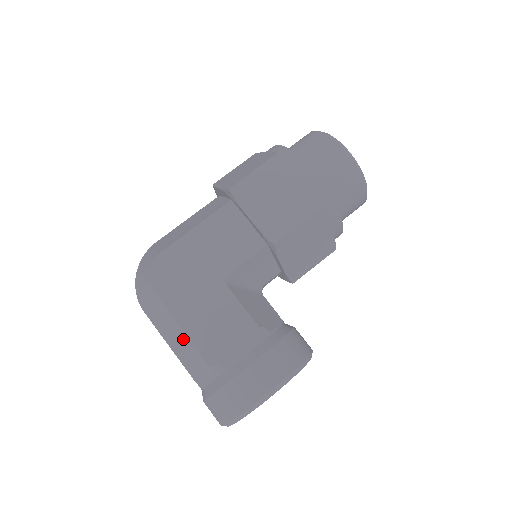
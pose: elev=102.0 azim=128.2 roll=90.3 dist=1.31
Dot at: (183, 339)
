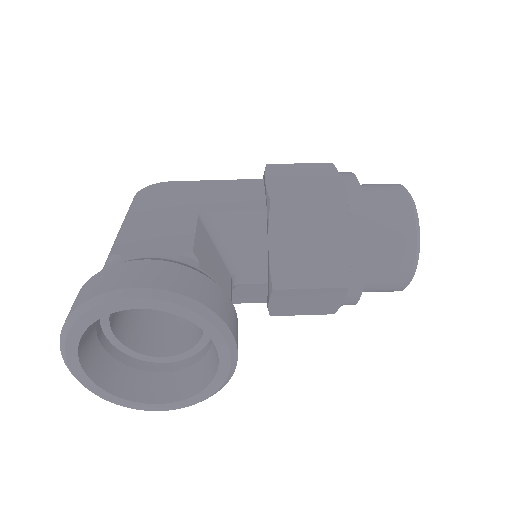
Dot at: occluded
